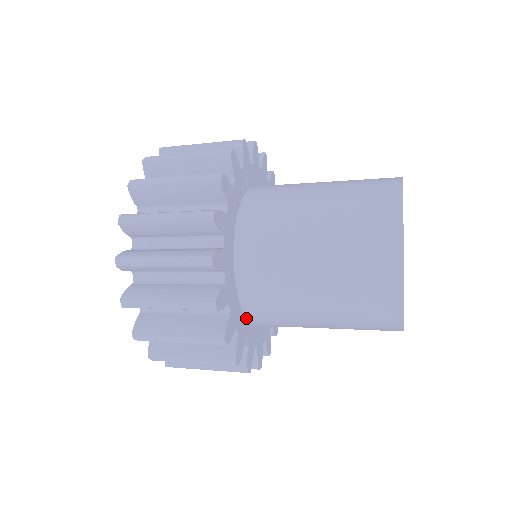
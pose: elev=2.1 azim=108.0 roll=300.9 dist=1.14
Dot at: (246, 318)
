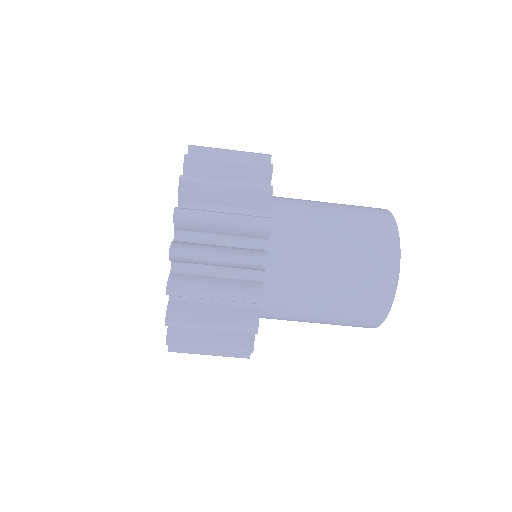
Dot at: occluded
